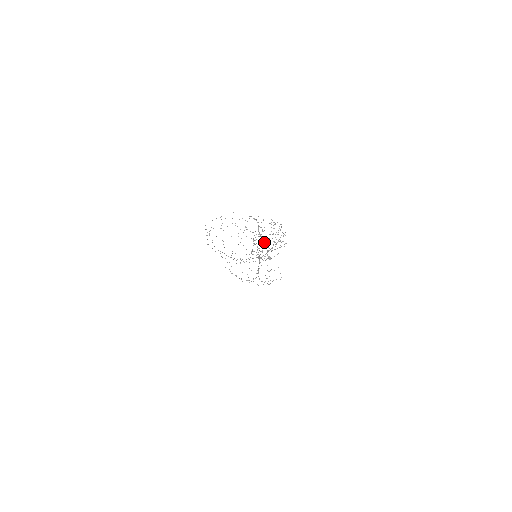
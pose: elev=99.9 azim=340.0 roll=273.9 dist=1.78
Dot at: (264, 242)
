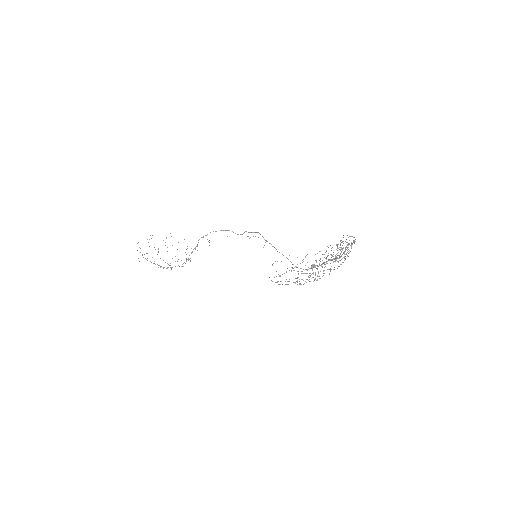
Dot at: occluded
